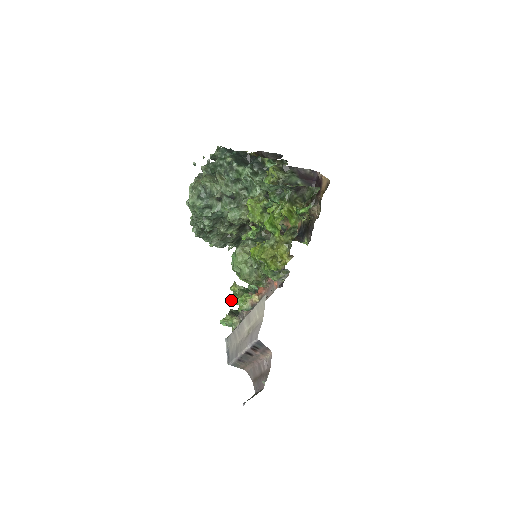
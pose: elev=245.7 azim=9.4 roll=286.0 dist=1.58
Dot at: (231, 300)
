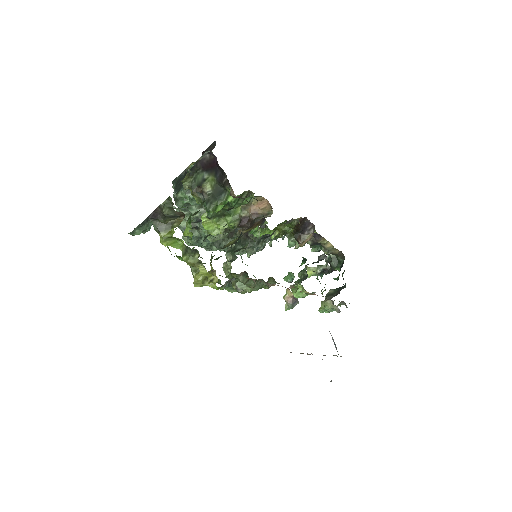
Dot at: occluded
